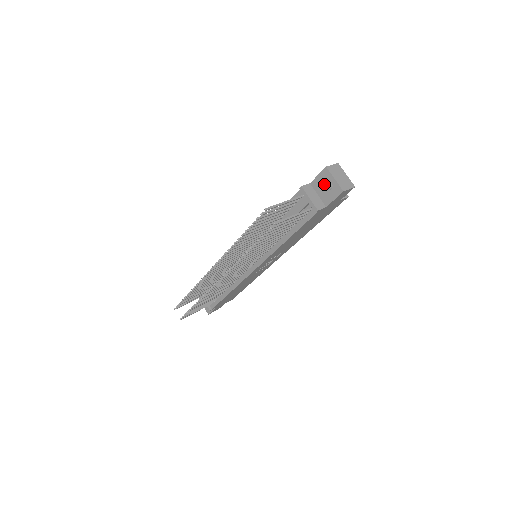
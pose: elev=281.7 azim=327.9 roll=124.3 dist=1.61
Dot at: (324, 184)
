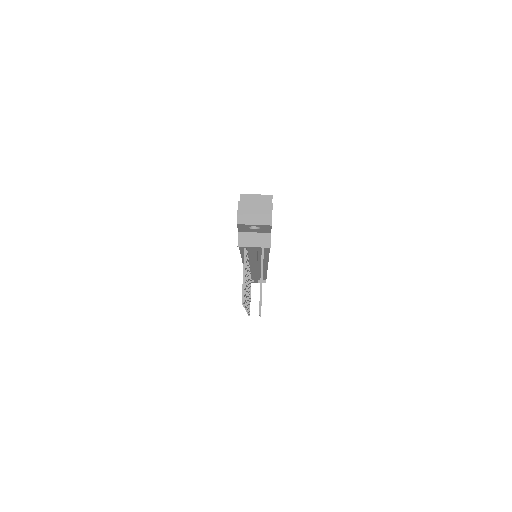
Dot at: (250, 228)
